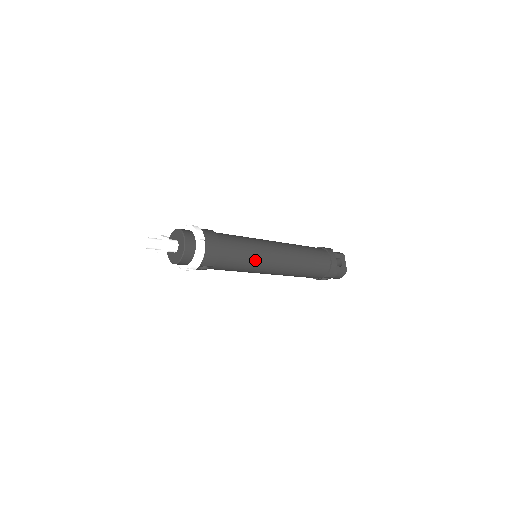
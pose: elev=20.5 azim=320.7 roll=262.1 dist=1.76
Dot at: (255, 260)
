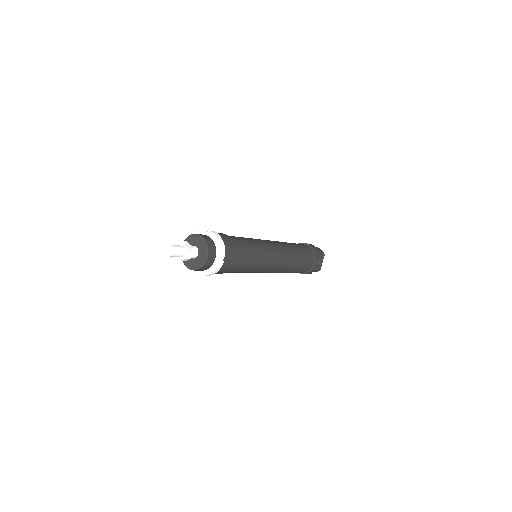
Dot at: (257, 268)
